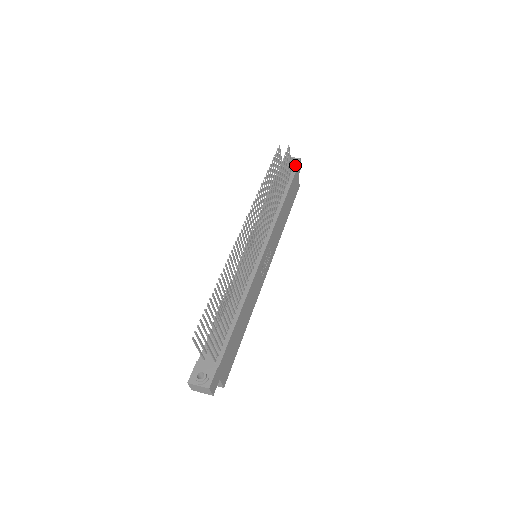
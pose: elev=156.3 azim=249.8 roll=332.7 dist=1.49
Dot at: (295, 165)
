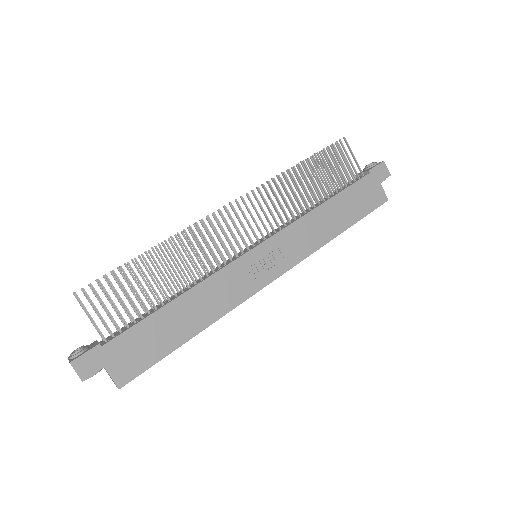
Dot at: (371, 168)
